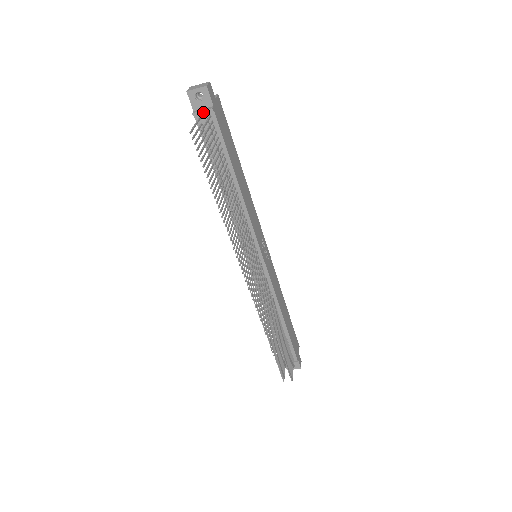
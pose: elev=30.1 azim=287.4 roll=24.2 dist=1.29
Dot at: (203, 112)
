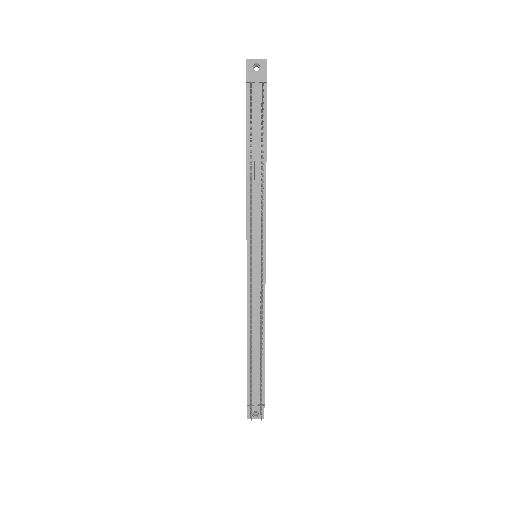
Dot at: (257, 81)
